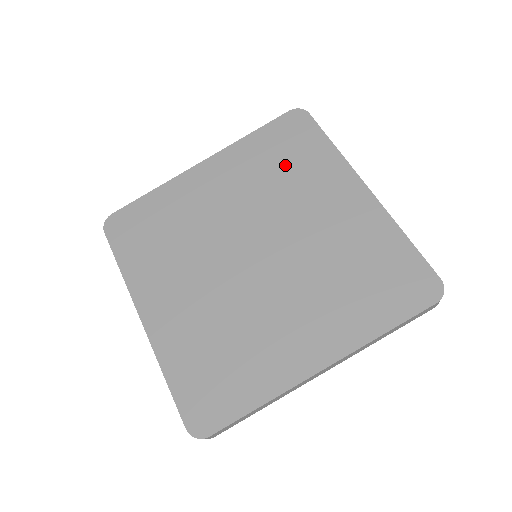
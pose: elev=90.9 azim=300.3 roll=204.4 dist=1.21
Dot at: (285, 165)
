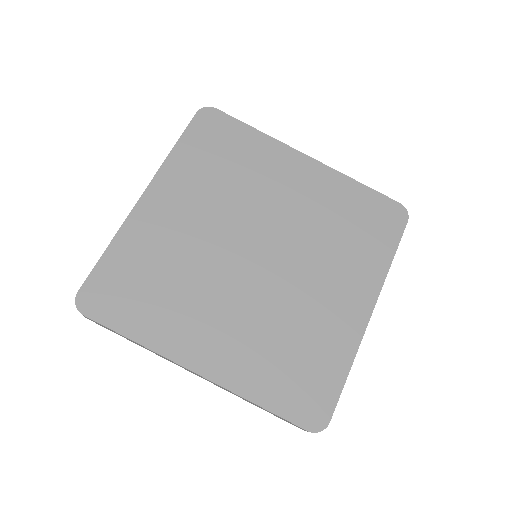
Dot at: (349, 230)
